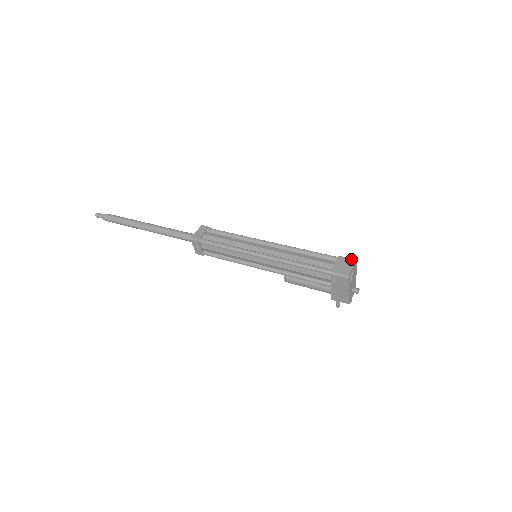
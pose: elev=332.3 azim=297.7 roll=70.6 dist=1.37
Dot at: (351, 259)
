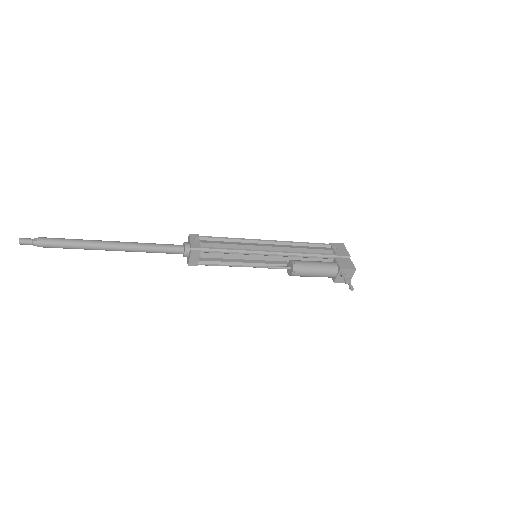
Dot at: occluded
